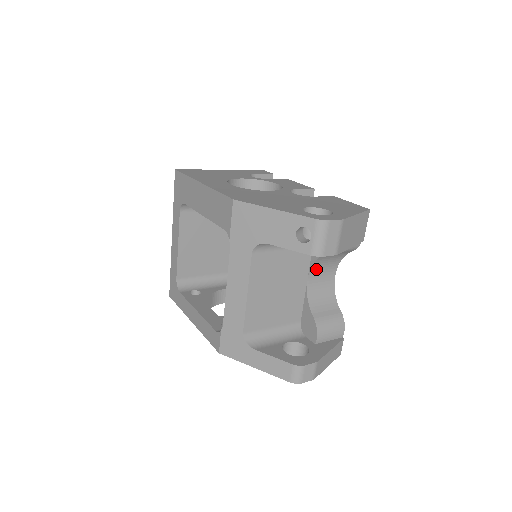
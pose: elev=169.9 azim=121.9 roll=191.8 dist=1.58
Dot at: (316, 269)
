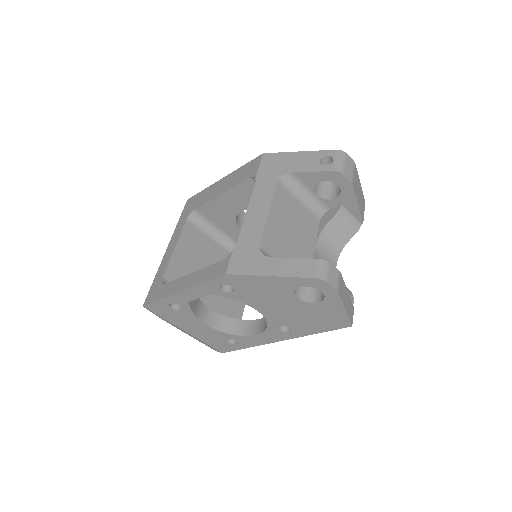
Dot at: (322, 243)
